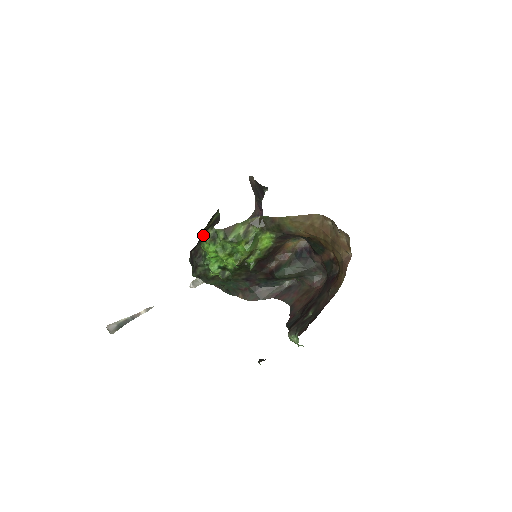
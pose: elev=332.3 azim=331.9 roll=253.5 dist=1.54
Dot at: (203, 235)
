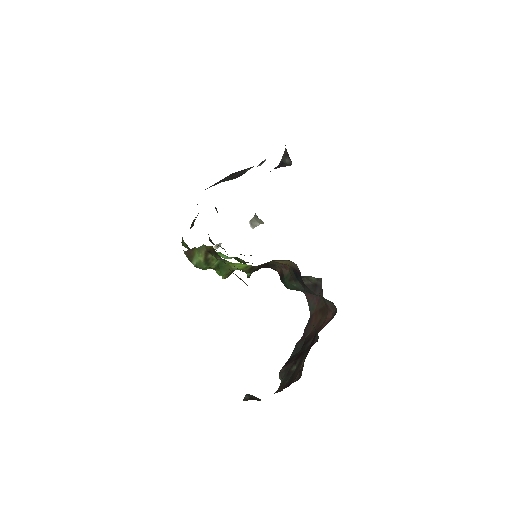
Dot at: occluded
